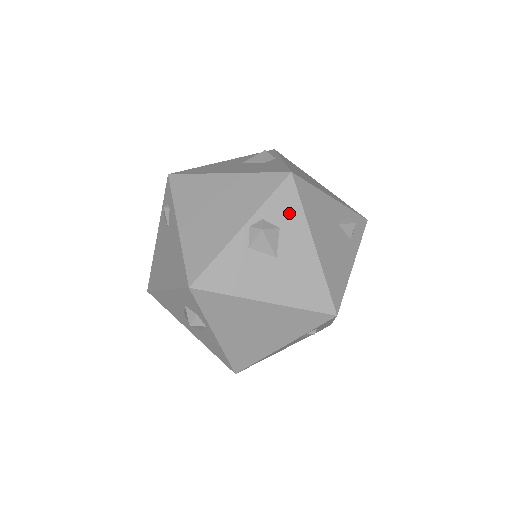
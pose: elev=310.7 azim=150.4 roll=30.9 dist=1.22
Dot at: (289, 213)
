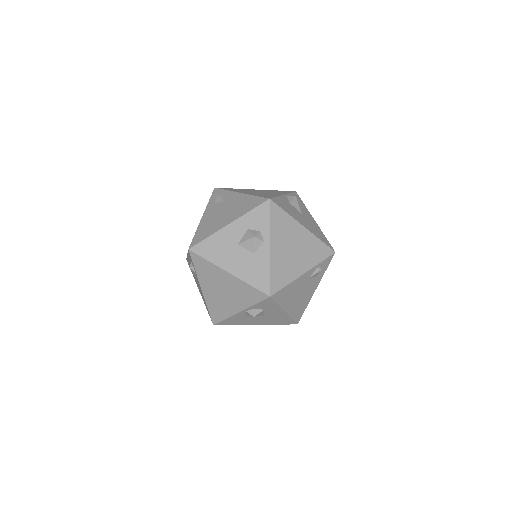
Dot at: (300, 203)
